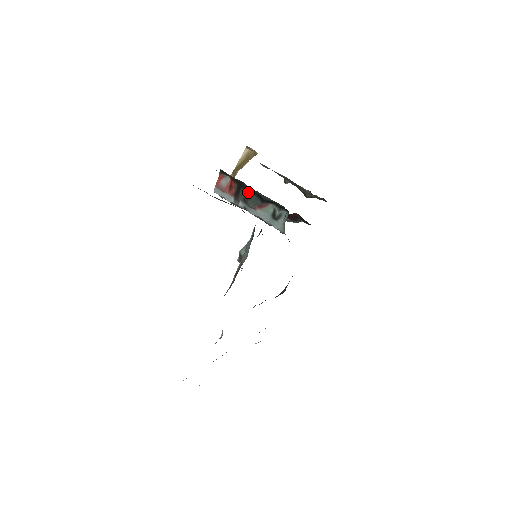
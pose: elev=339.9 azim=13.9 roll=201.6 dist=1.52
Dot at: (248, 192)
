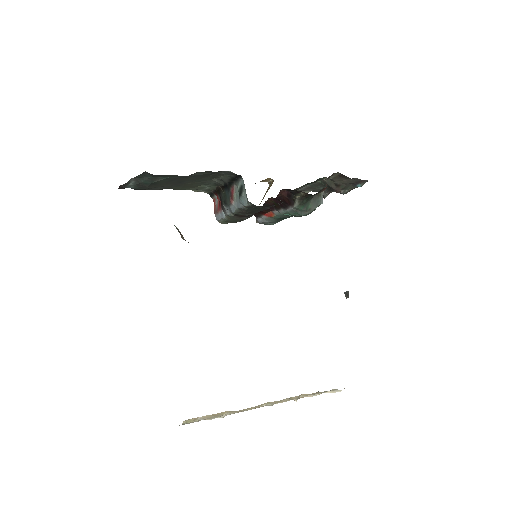
Dot at: (223, 192)
